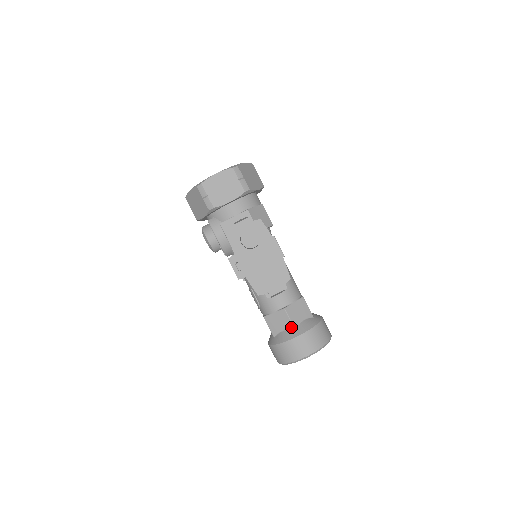
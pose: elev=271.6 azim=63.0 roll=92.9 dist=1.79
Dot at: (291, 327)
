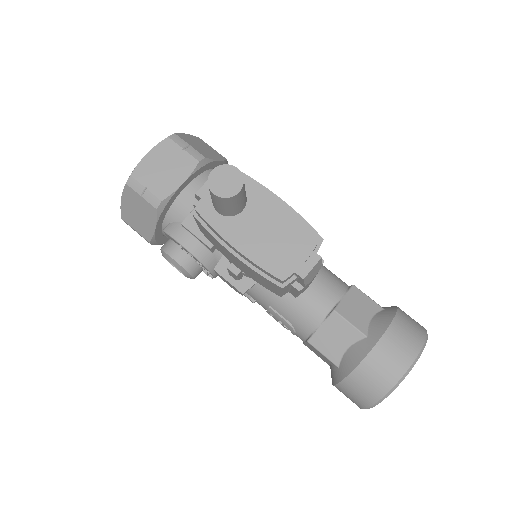
Dot at: (358, 336)
